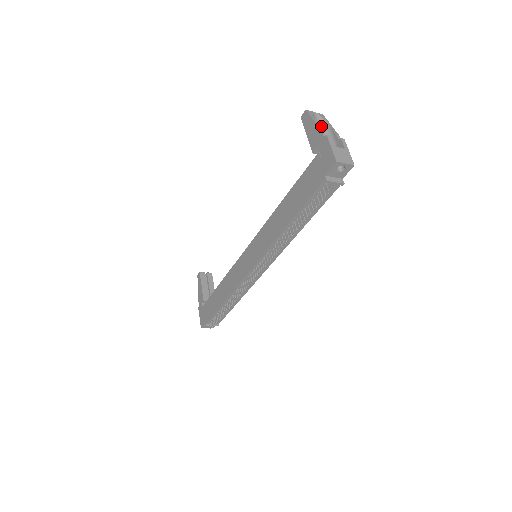
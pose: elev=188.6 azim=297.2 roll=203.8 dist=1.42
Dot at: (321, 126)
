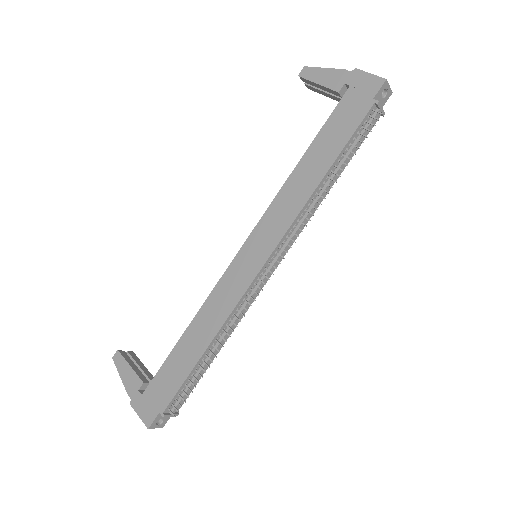
Dot at: occluded
